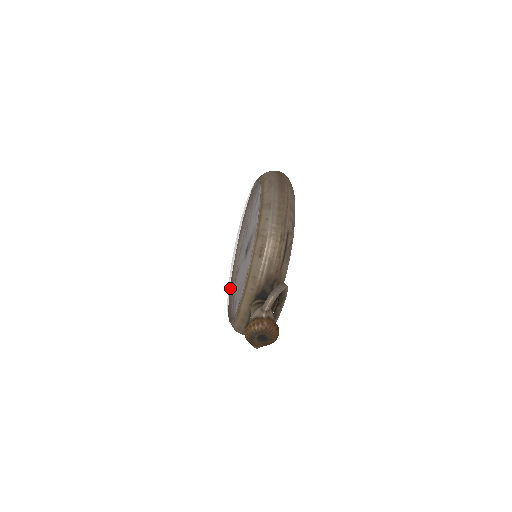
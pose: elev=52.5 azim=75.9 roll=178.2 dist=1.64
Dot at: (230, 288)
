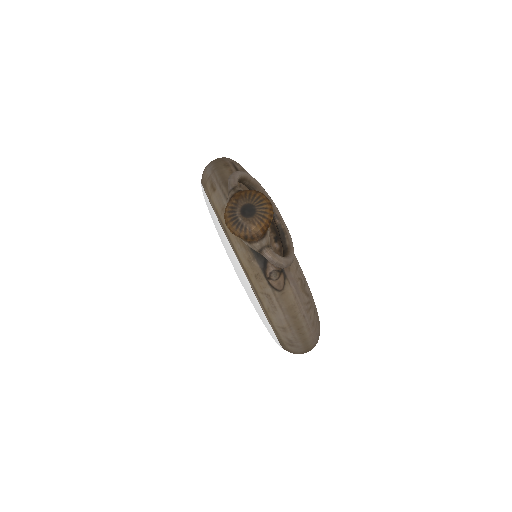
Dot at: occluded
